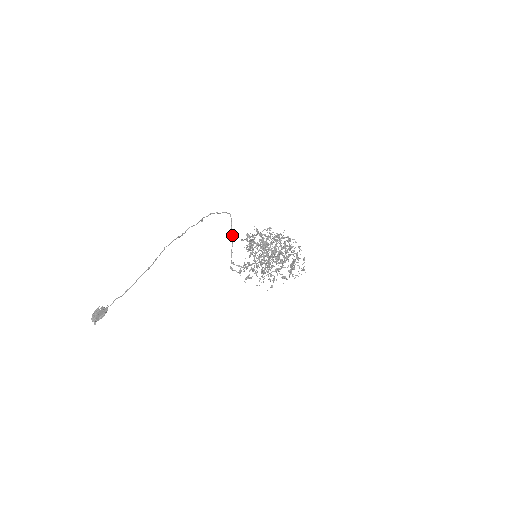
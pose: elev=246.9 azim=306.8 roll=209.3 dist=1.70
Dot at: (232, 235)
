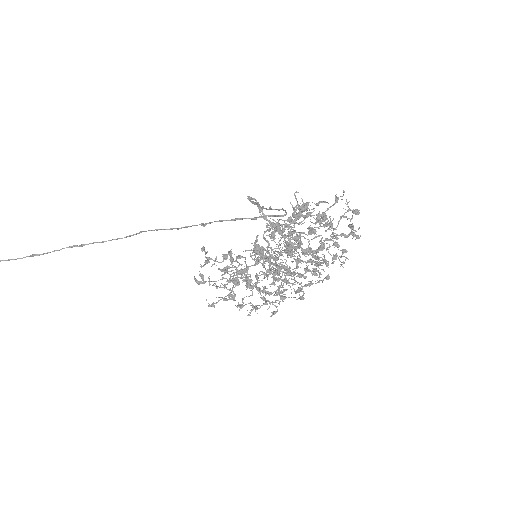
Dot at: occluded
